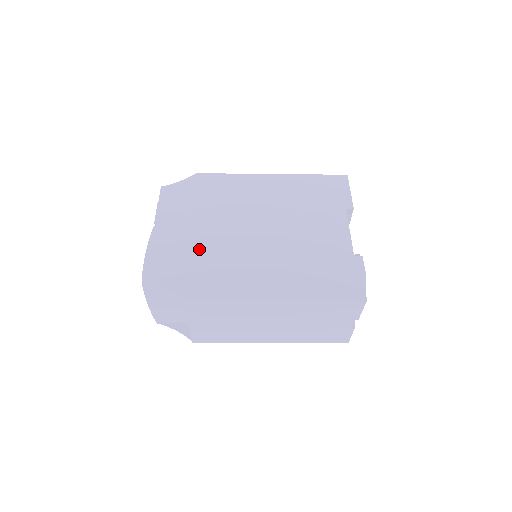
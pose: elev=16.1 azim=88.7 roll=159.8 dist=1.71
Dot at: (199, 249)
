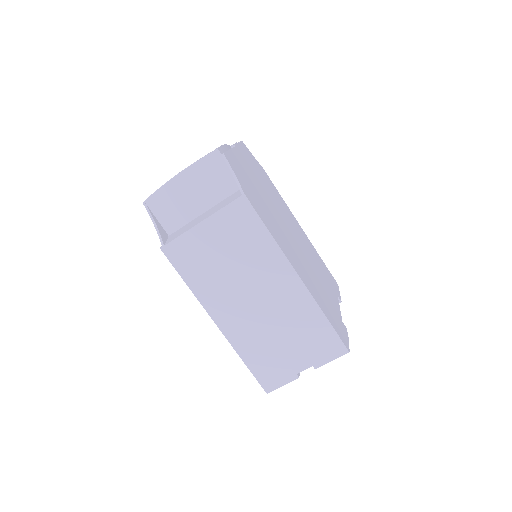
Dot at: (259, 191)
